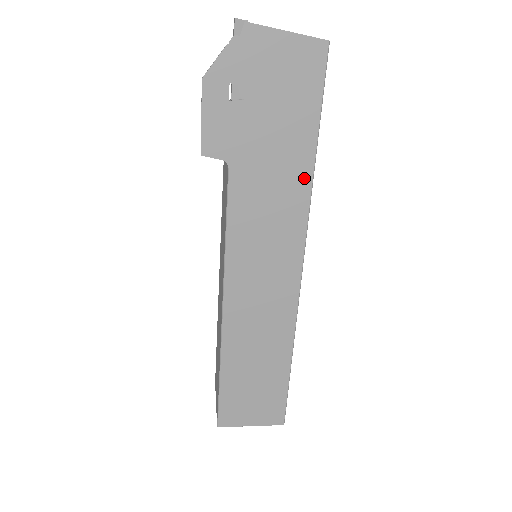
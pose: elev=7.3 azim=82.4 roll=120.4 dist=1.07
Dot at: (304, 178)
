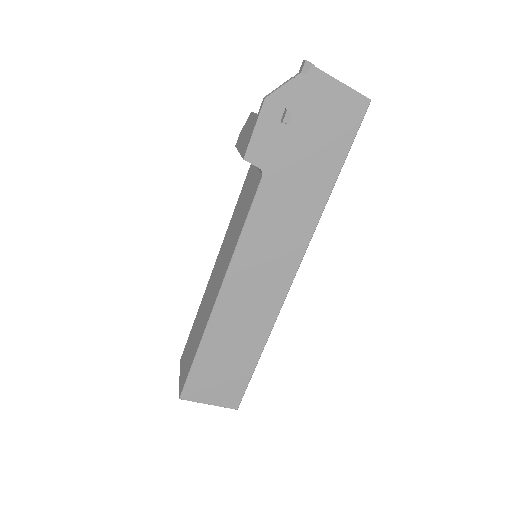
Dot at: (319, 202)
